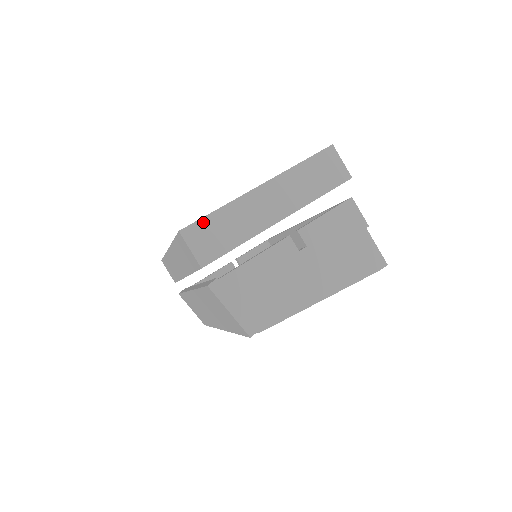
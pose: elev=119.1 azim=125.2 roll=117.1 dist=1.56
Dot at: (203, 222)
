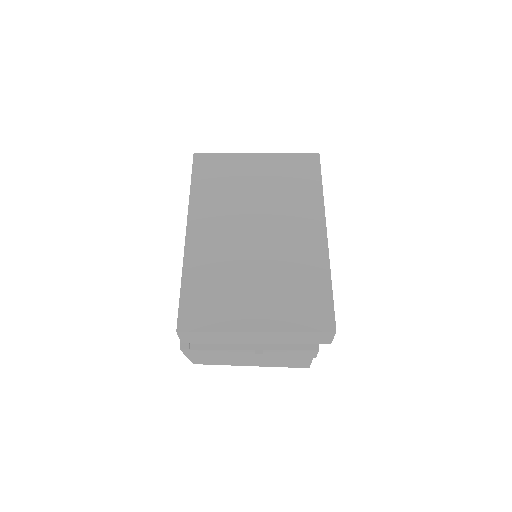
Dot at: (197, 333)
